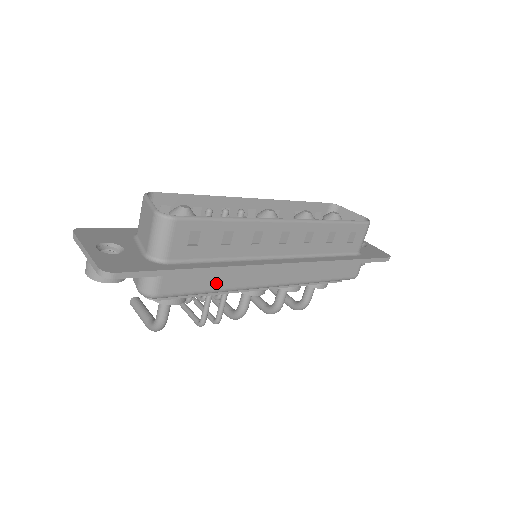
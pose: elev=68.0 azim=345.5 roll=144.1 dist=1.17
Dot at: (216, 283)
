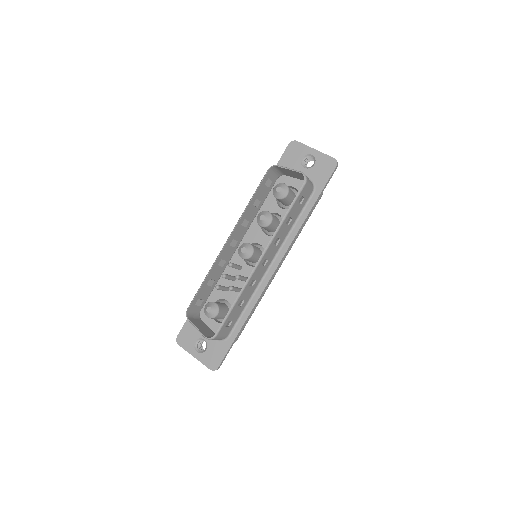
Dot at: occluded
